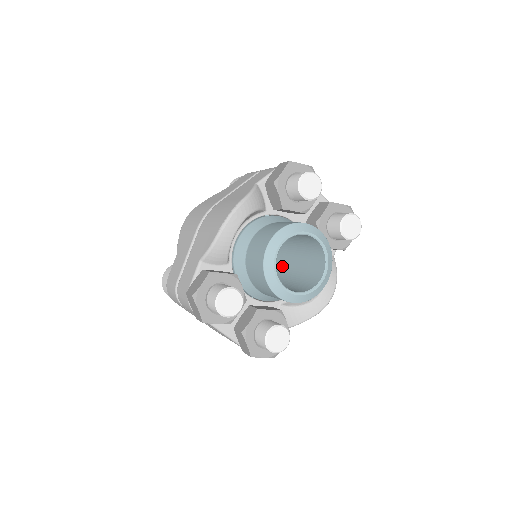
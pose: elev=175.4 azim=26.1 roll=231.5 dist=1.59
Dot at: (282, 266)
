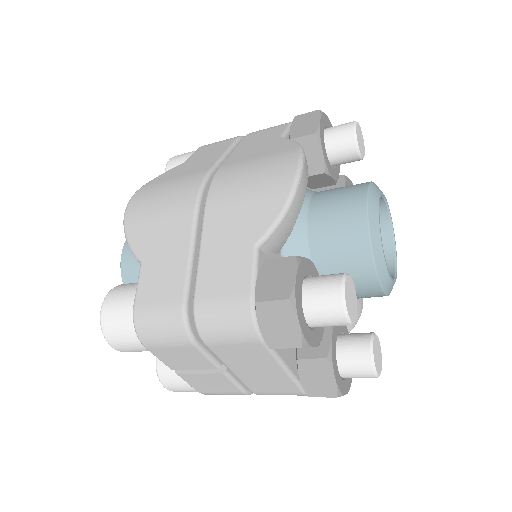
Dot at: occluded
